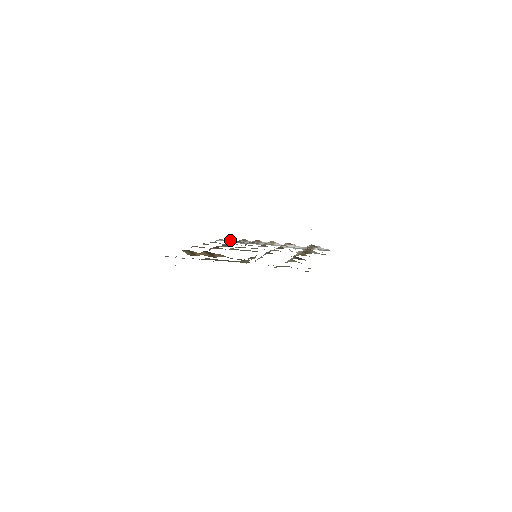
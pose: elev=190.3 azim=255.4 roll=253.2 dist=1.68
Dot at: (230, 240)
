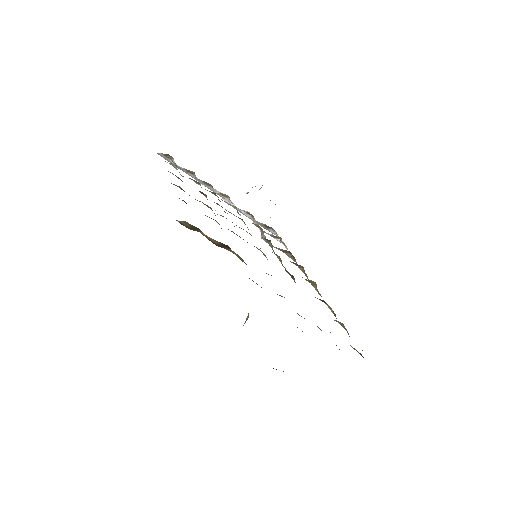
Dot at: (169, 158)
